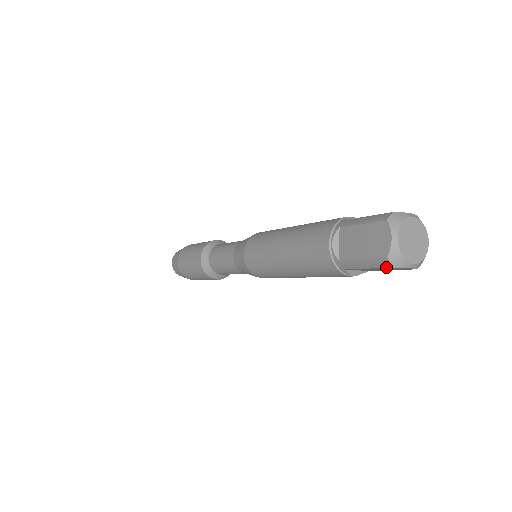
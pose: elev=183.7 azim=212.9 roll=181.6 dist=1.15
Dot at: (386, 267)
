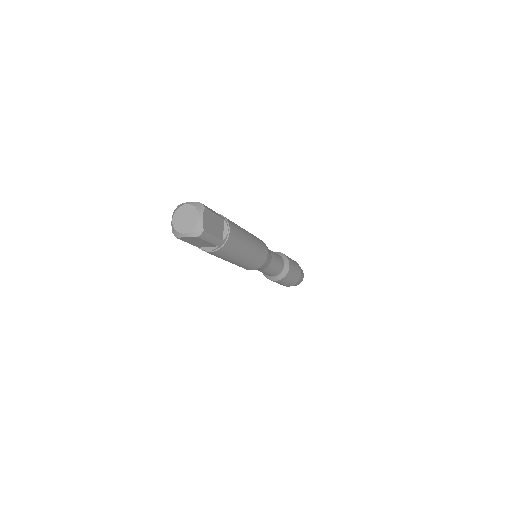
Dot at: (180, 239)
